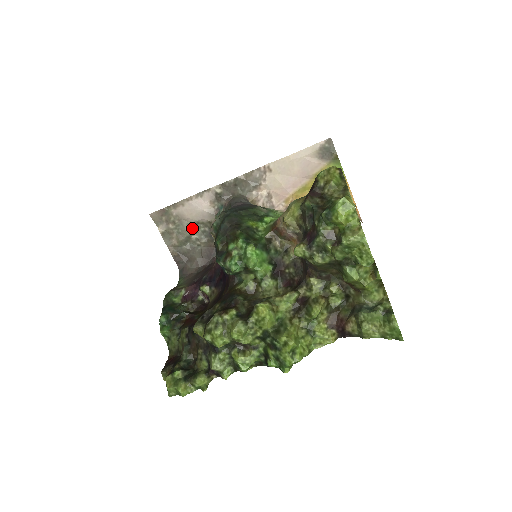
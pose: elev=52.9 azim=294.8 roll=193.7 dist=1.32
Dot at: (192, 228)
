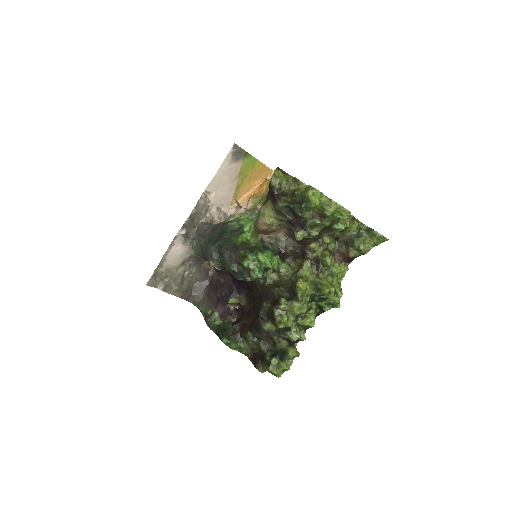
Dot at: (181, 270)
